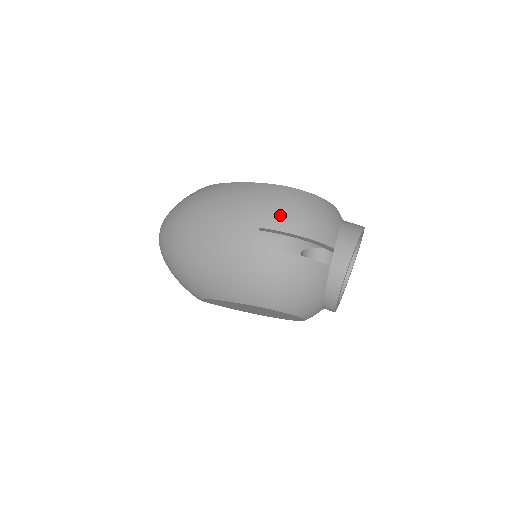
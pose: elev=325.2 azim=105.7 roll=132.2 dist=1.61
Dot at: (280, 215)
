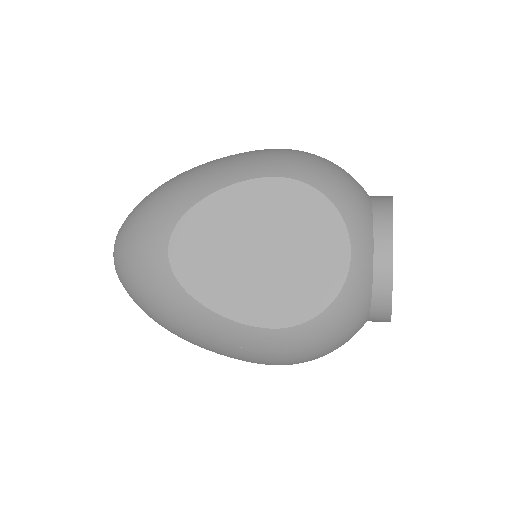
Dot at: occluded
